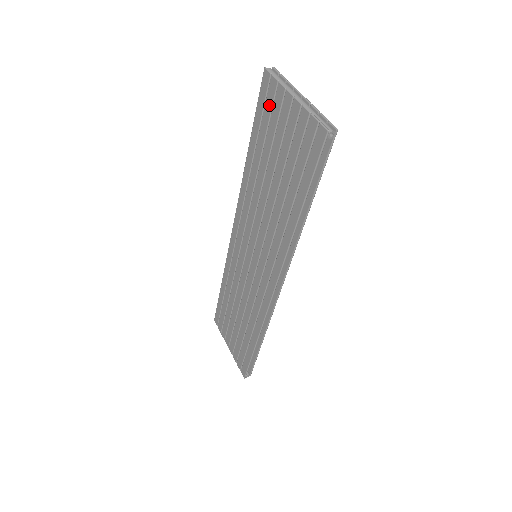
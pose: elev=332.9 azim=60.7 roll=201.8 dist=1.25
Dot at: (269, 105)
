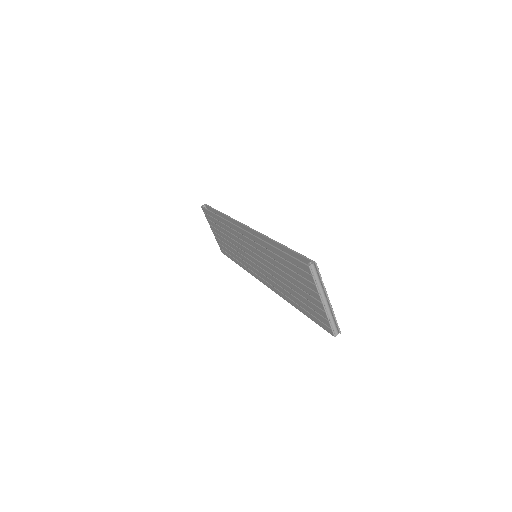
Dot at: (303, 275)
